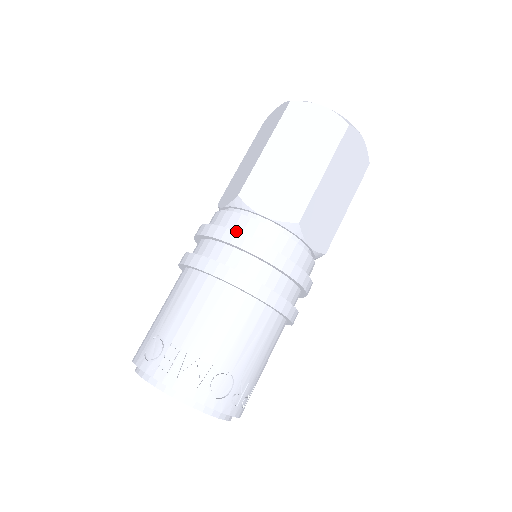
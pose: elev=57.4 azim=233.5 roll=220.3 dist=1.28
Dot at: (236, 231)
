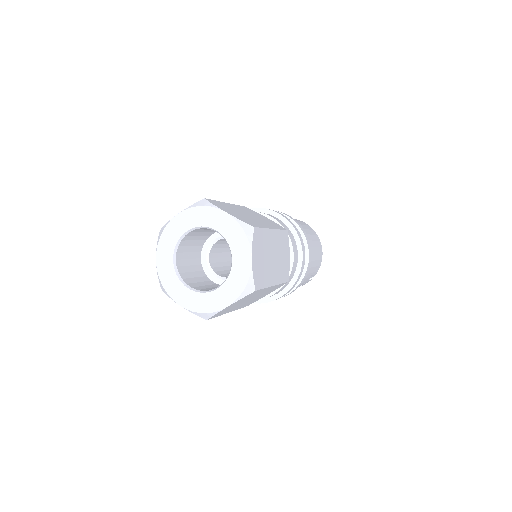
Dot at: occluded
